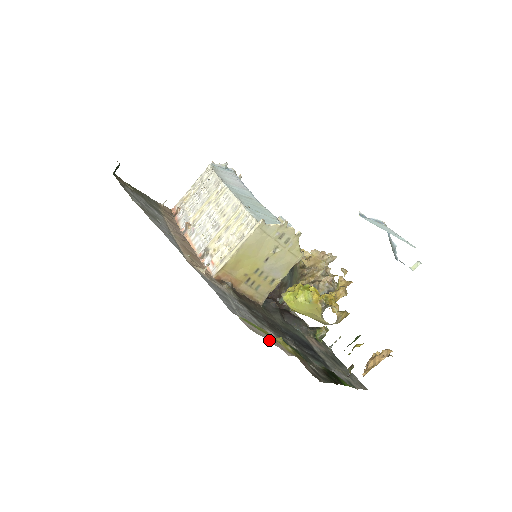
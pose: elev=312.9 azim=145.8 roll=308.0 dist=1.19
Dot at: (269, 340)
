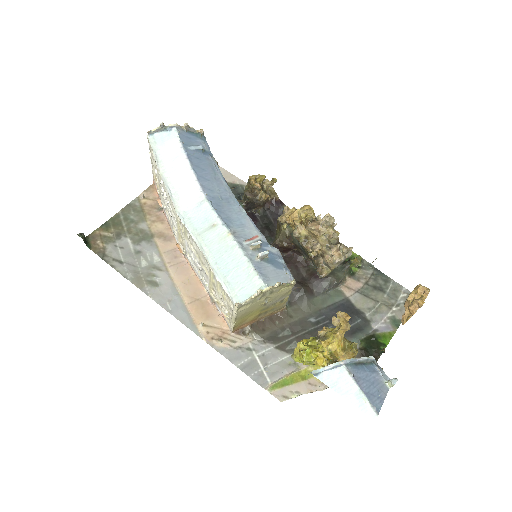
Dot at: (301, 392)
